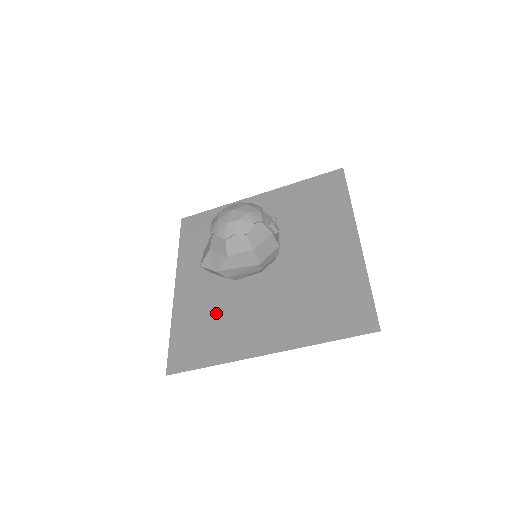
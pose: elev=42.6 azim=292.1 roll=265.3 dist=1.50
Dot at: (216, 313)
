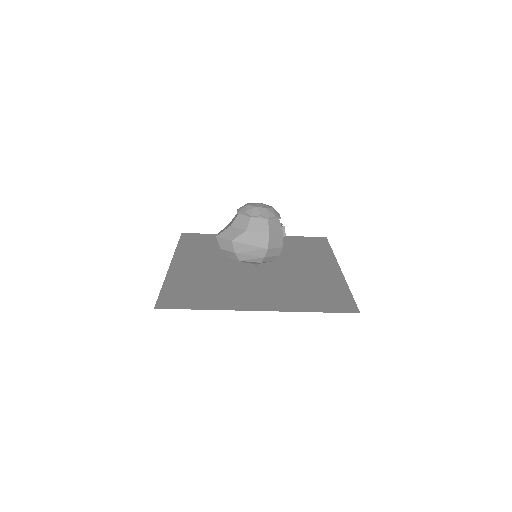
Dot at: (211, 283)
